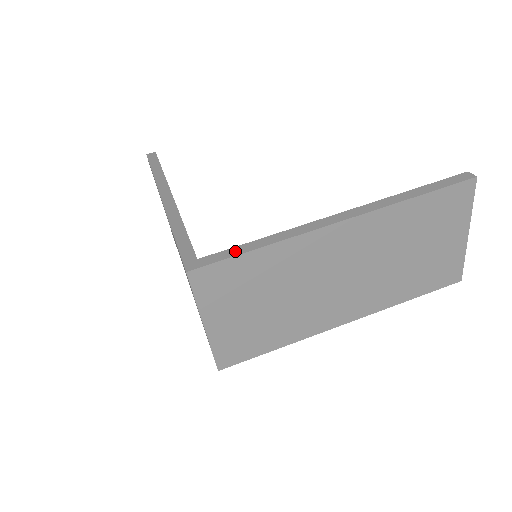
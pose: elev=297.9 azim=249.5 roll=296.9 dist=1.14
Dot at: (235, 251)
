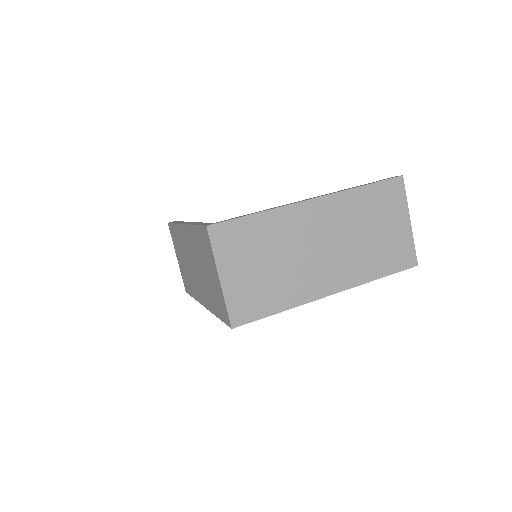
Dot at: (240, 216)
